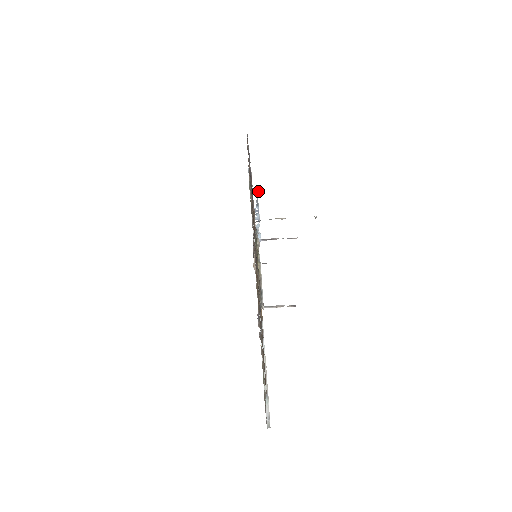
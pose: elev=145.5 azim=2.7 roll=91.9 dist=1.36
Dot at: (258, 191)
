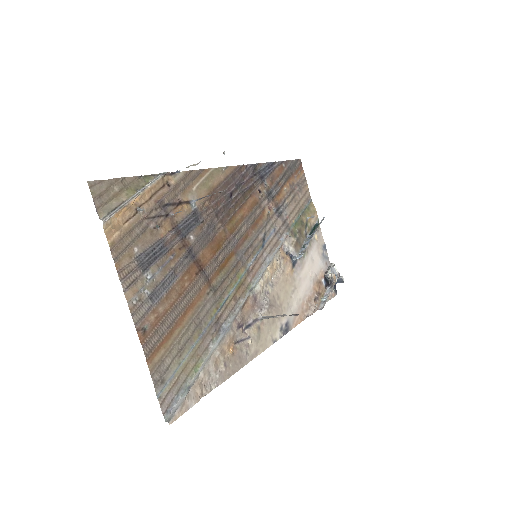
Dot at: (314, 216)
